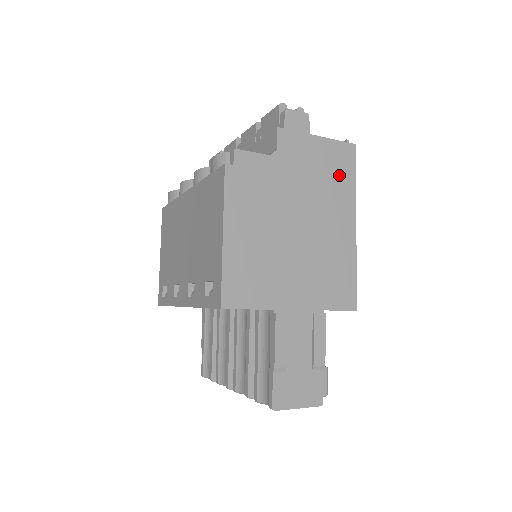
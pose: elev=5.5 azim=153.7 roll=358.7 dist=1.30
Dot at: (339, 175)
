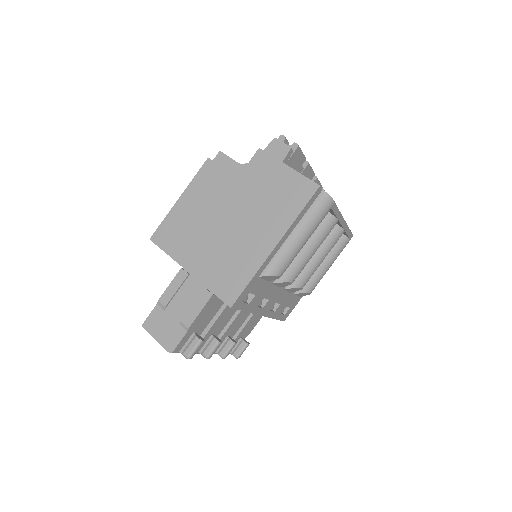
Dot at: (287, 202)
